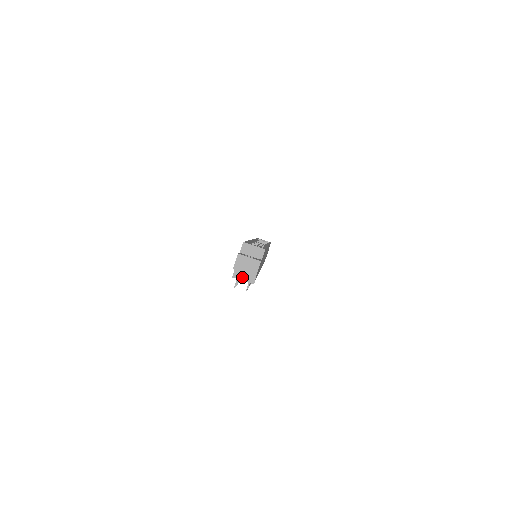
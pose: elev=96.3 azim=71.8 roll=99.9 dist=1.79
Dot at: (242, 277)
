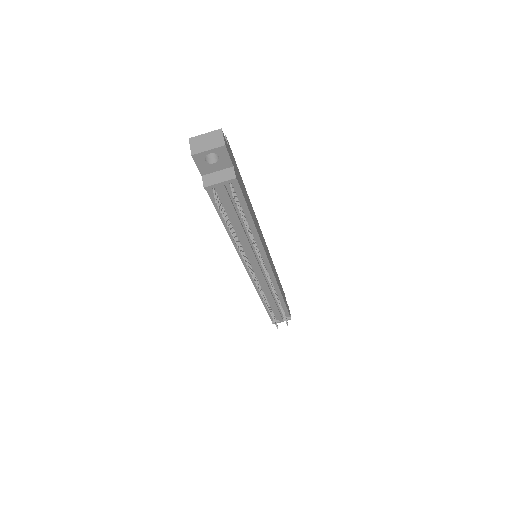
Dot at: (216, 180)
